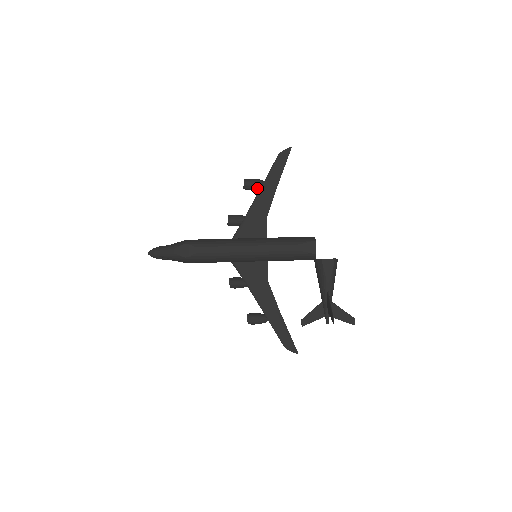
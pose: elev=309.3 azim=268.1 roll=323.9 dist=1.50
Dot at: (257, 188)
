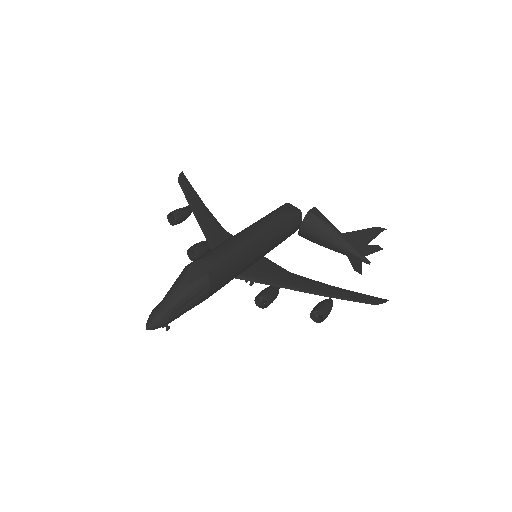
Dot at: (187, 215)
